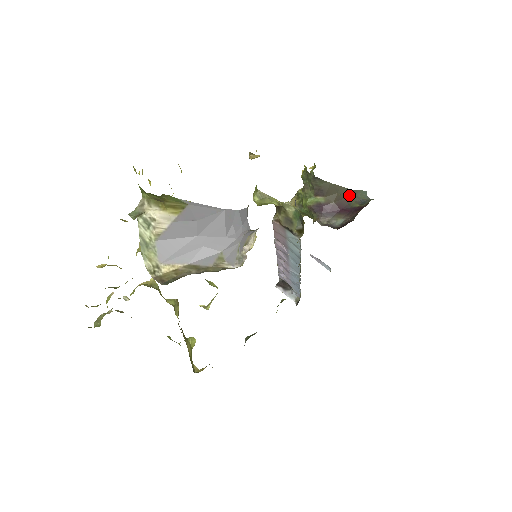
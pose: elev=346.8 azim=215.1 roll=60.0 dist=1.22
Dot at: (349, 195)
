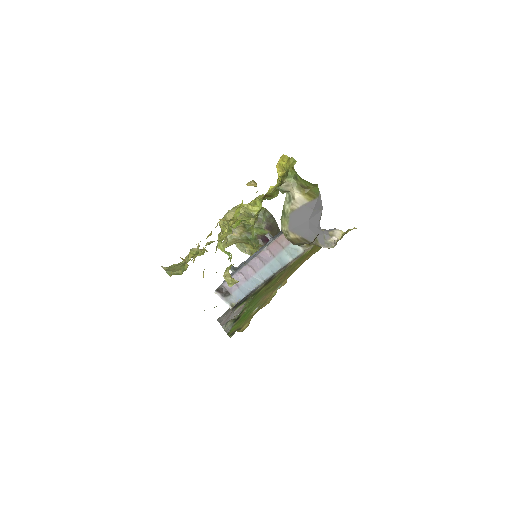
Dot at: occluded
